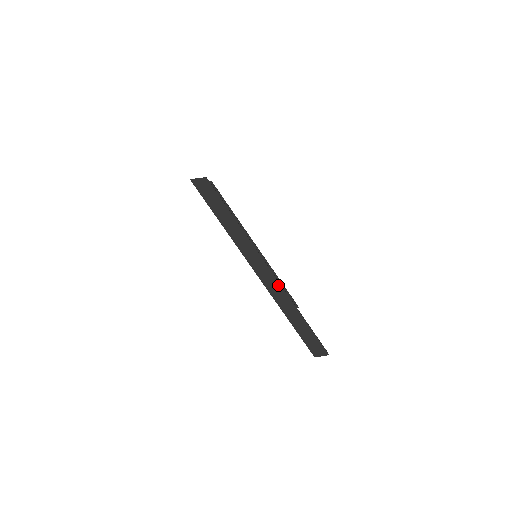
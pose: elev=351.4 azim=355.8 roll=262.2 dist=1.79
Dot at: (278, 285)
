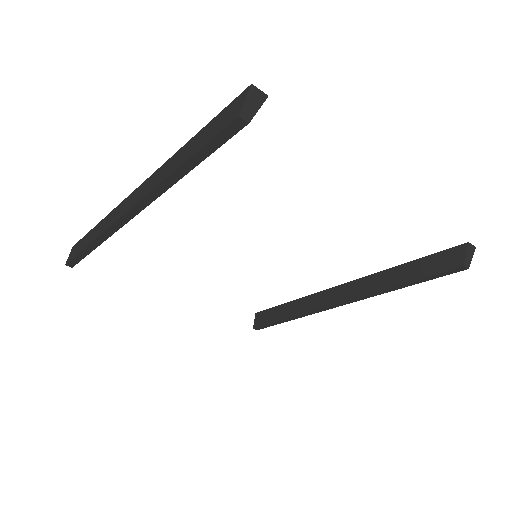
Dot at: (149, 180)
